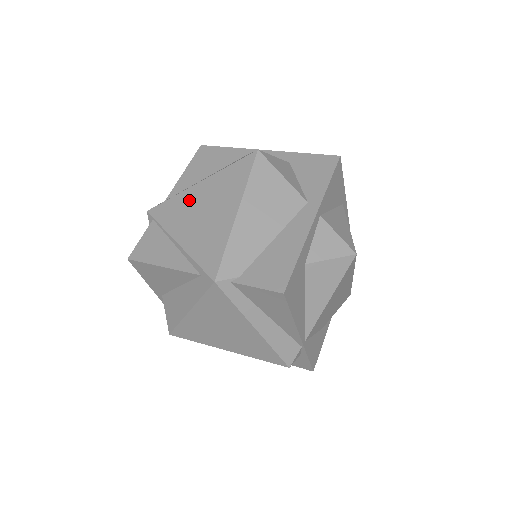
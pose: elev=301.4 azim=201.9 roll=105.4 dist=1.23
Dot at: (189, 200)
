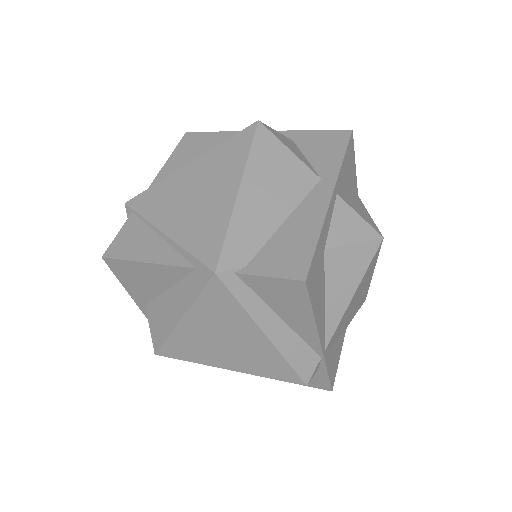
Dot at: (177, 184)
